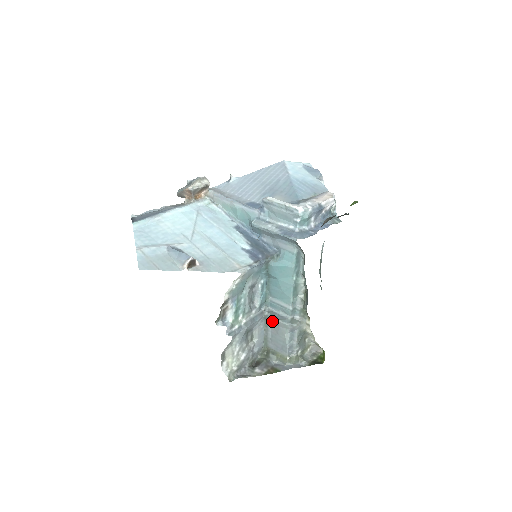
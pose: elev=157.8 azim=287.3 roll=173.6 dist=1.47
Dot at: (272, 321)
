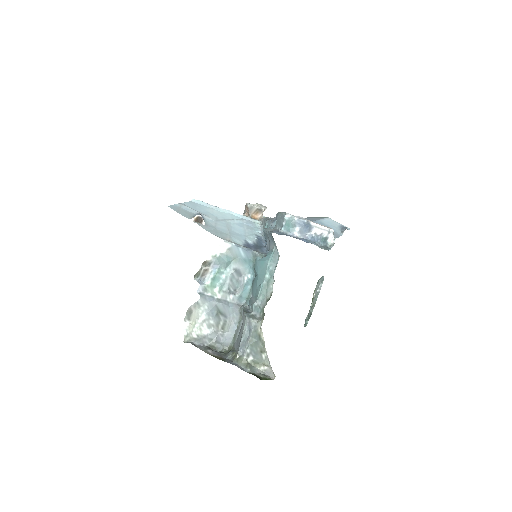
Dot at: occluded
